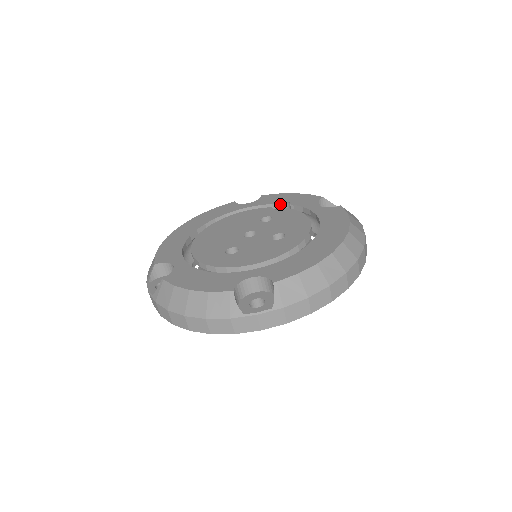
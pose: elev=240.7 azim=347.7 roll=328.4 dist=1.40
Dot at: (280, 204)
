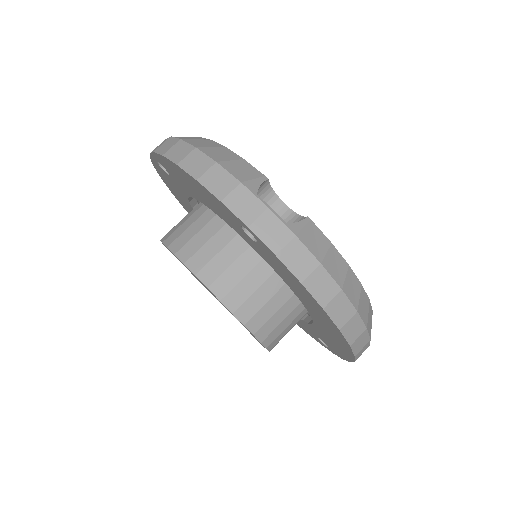
Dot at: occluded
